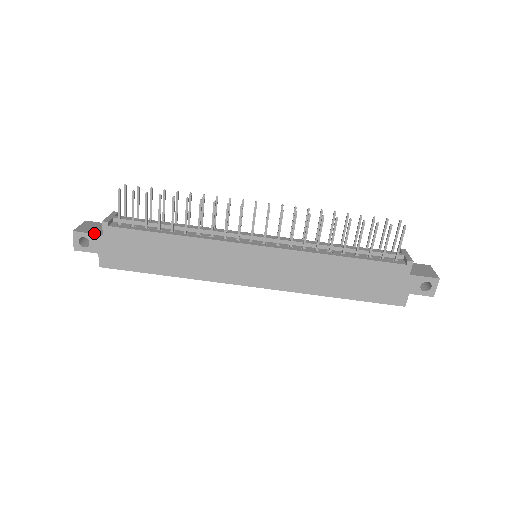
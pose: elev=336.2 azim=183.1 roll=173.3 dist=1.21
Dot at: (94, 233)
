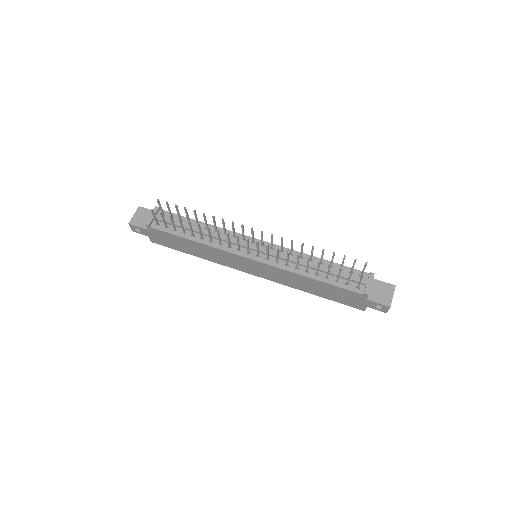
Dot at: (142, 227)
